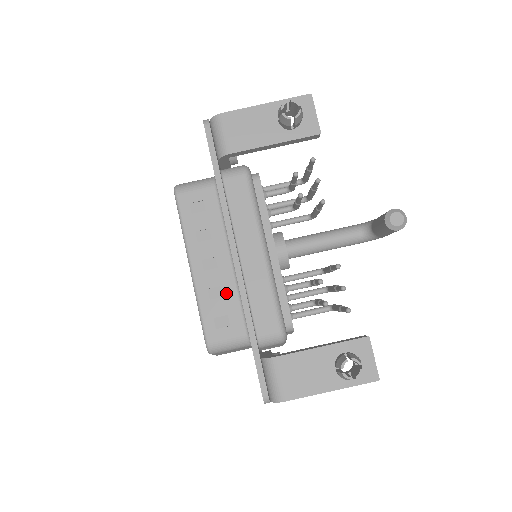
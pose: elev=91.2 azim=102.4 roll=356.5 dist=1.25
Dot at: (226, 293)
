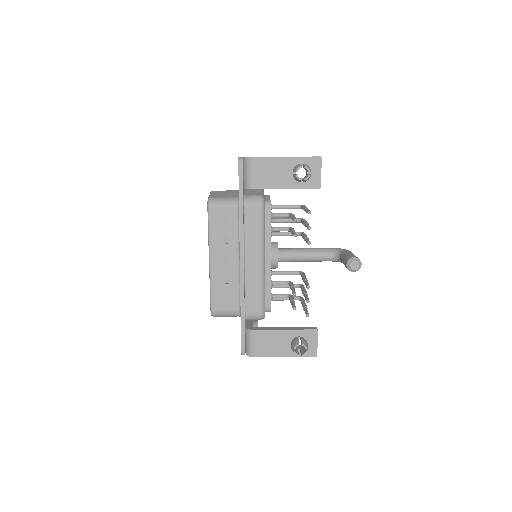
Dot at: (231, 282)
